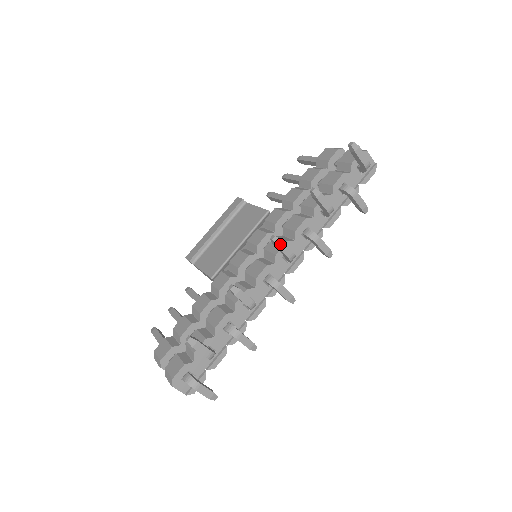
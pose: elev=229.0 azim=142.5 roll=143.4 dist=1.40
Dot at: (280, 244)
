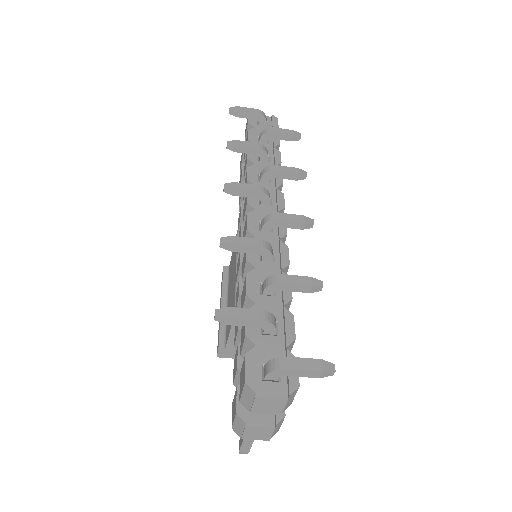
Dot at: (236, 186)
